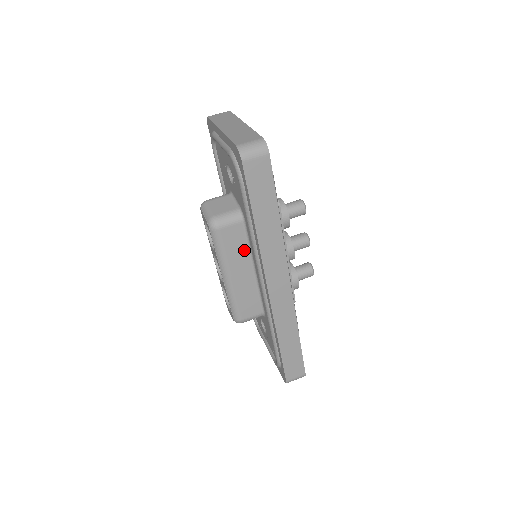
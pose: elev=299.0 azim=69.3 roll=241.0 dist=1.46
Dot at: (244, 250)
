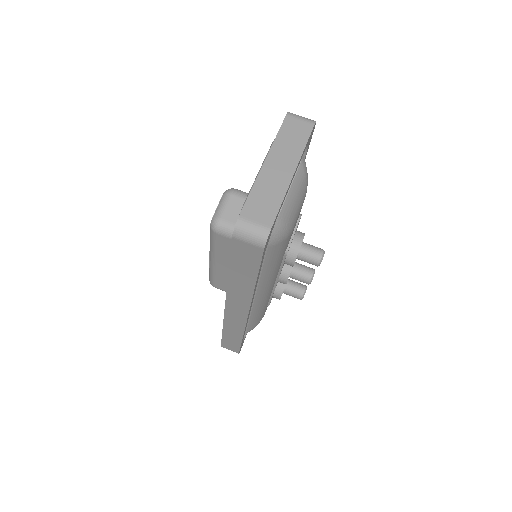
Dot at: occluded
